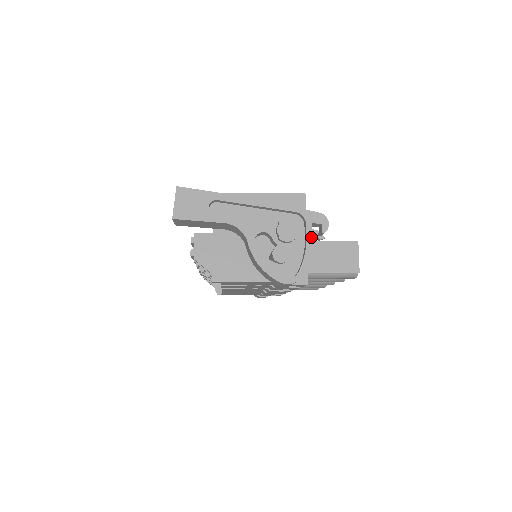
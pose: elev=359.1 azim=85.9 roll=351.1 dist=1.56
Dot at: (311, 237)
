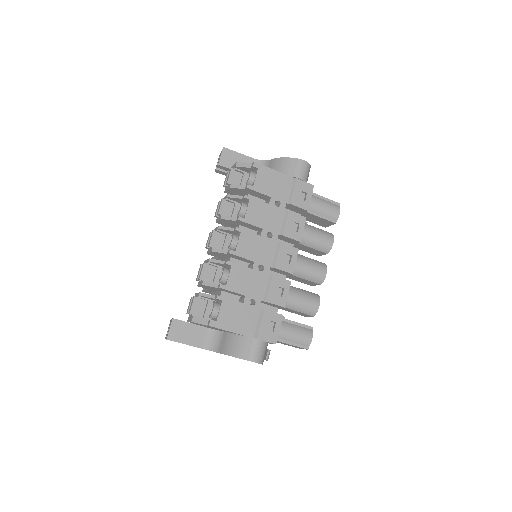
Dot at: occluded
